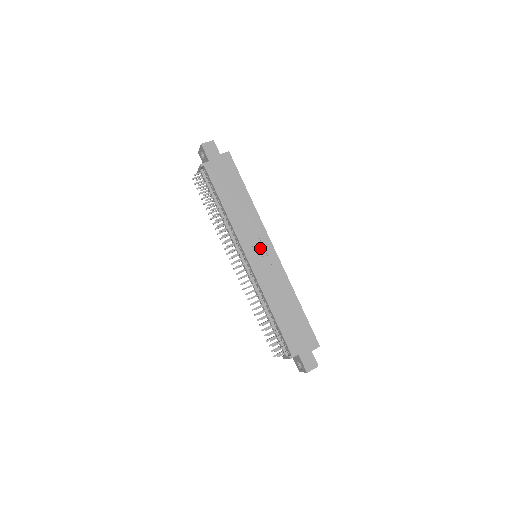
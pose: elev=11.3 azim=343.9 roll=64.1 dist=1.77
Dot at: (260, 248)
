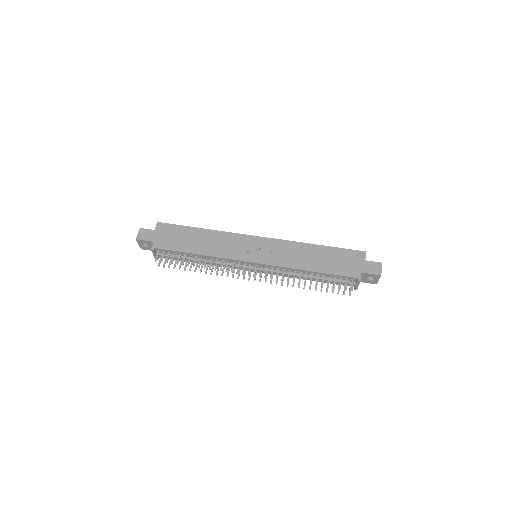
Dot at: (251, 247)
